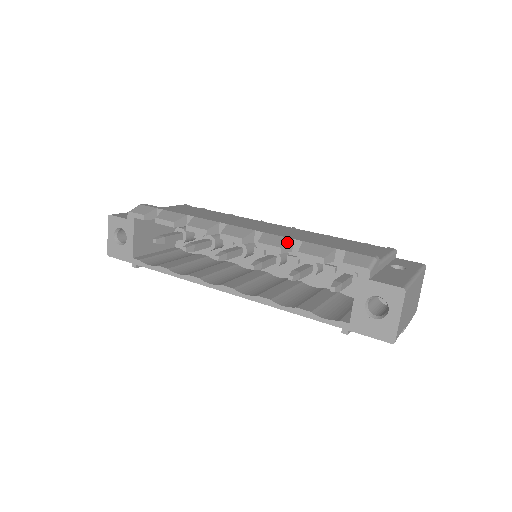
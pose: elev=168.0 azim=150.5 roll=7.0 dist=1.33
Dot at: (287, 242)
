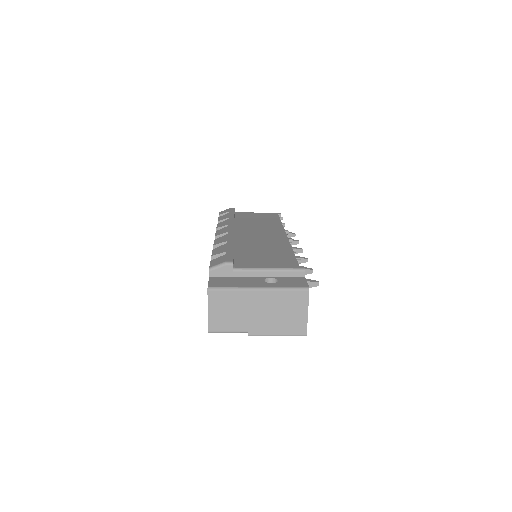
Dot at: (221, 242)
